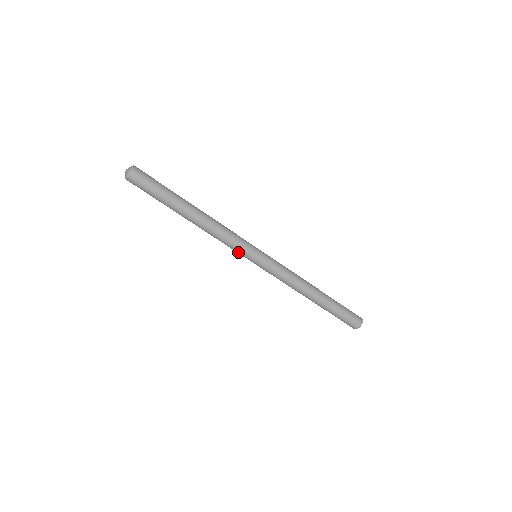
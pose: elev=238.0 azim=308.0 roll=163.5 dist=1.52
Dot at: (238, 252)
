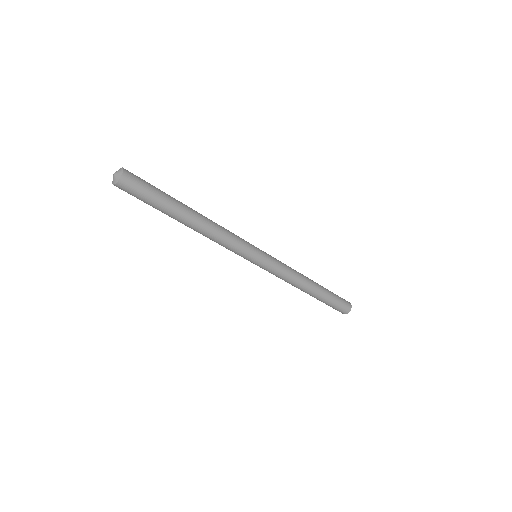
Dot at: (240, 254)
